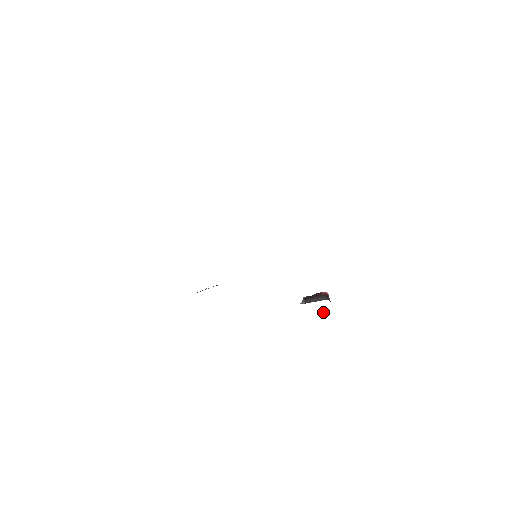
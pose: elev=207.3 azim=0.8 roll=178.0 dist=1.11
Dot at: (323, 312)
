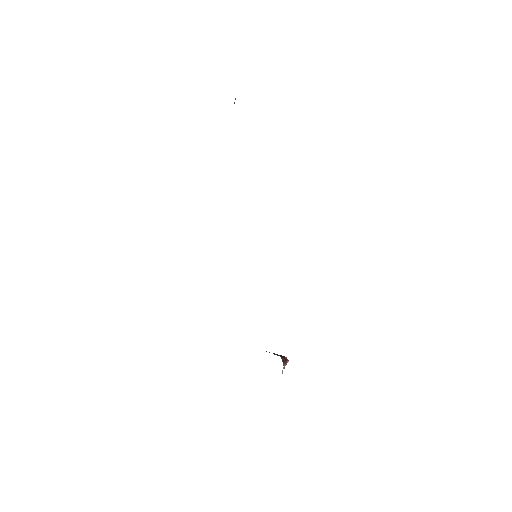
Dot at: occluded
